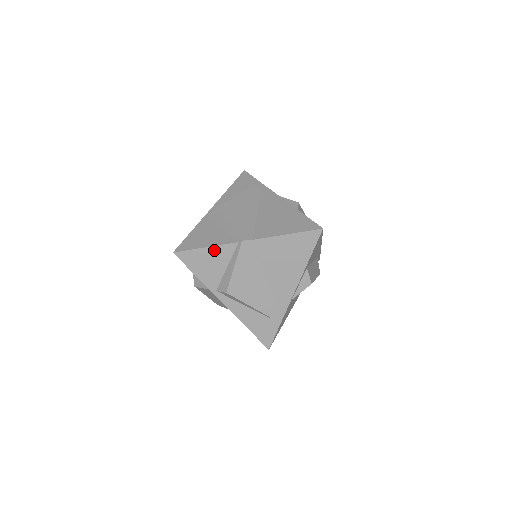
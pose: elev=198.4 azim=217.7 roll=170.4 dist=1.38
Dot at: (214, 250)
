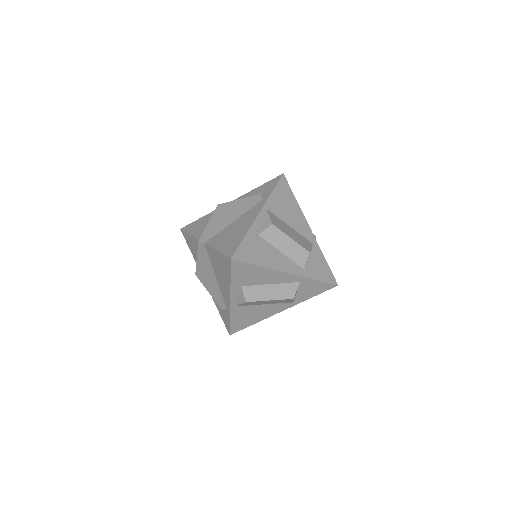
Dot at: (193, 239)
